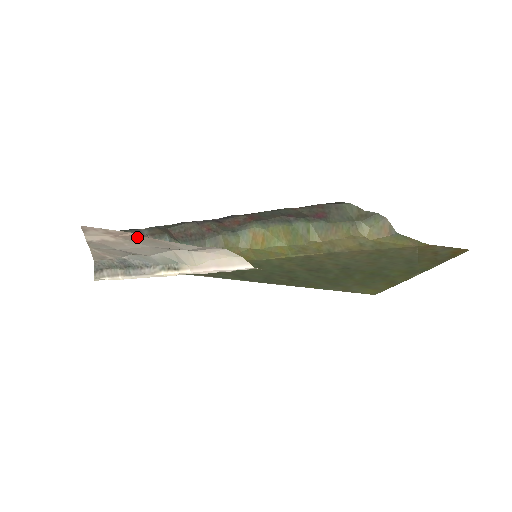
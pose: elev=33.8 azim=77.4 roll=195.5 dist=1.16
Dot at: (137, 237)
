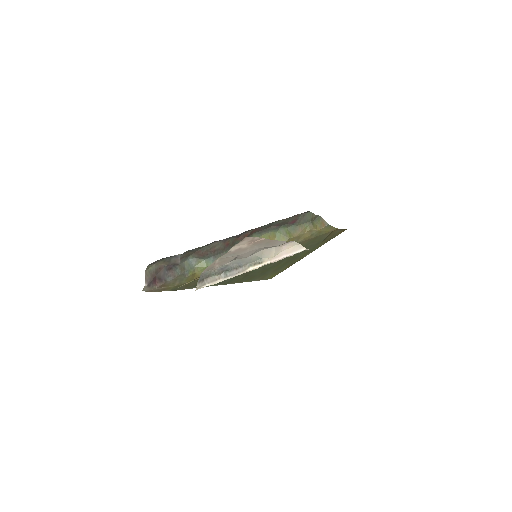
Dot at: (263, 241)
